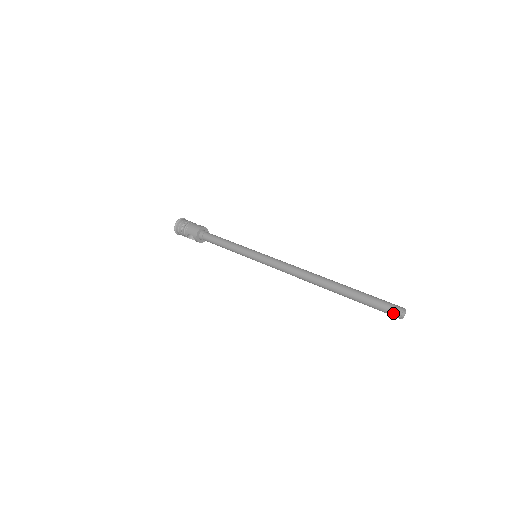
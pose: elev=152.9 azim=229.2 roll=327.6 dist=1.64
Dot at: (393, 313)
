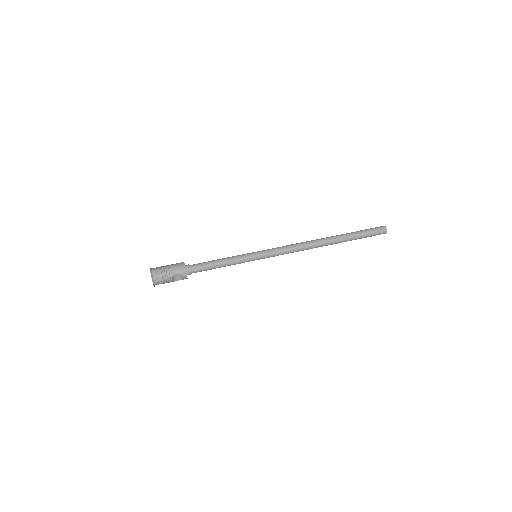
Dot at: (382, 231)
